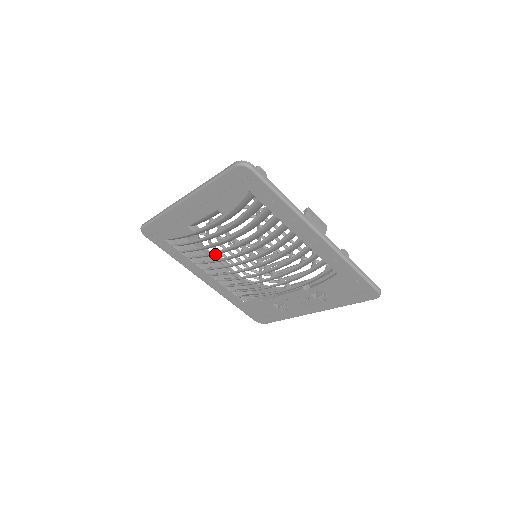
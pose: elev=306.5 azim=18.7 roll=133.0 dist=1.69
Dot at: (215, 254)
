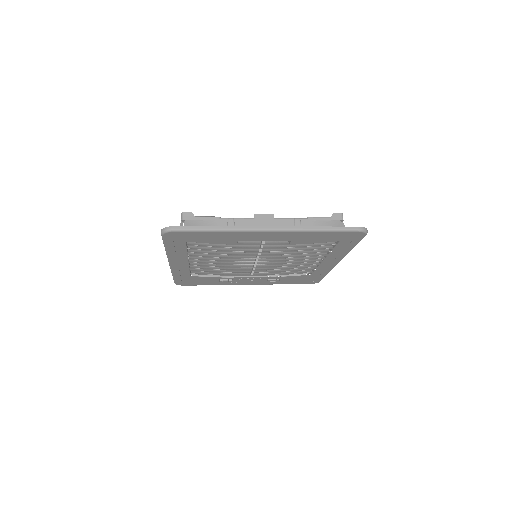
Dot at: (225, 254)
